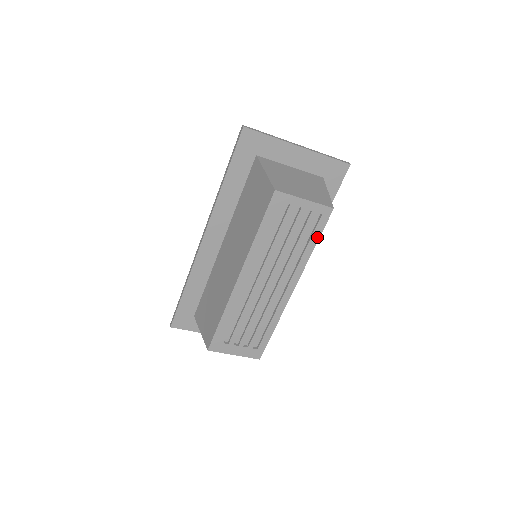
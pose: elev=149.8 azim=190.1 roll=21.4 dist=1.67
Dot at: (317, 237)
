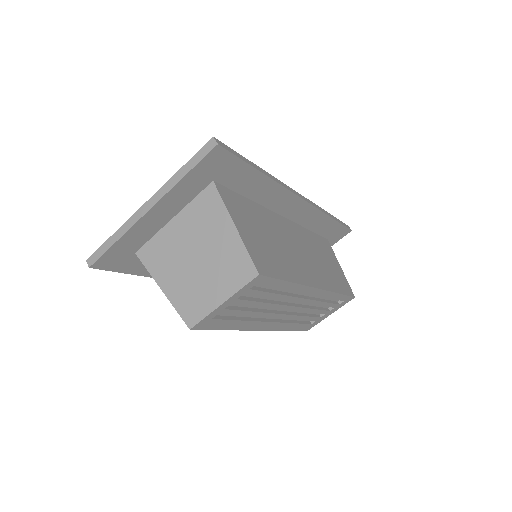
Dot at: (280, 282)
